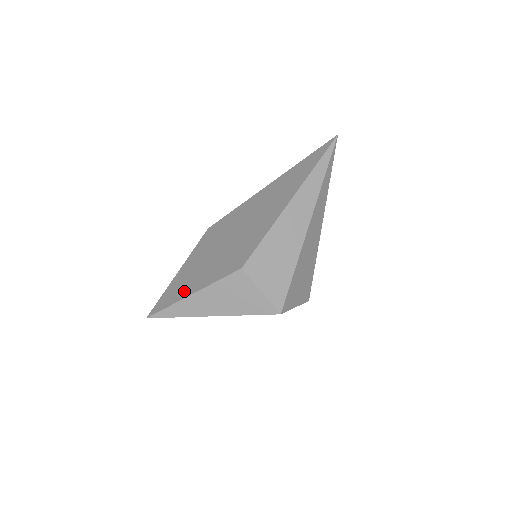
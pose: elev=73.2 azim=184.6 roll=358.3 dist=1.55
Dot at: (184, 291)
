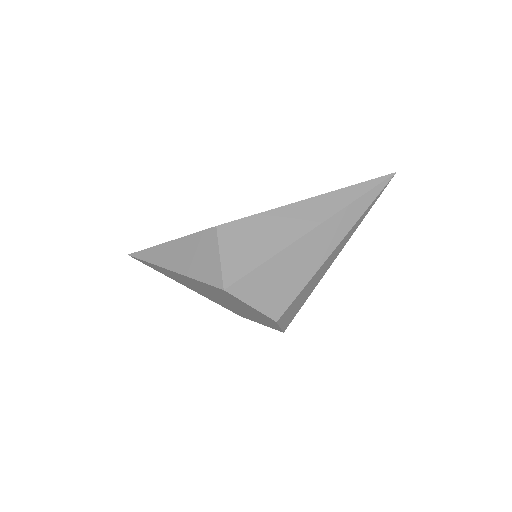
Dot at: occluded
